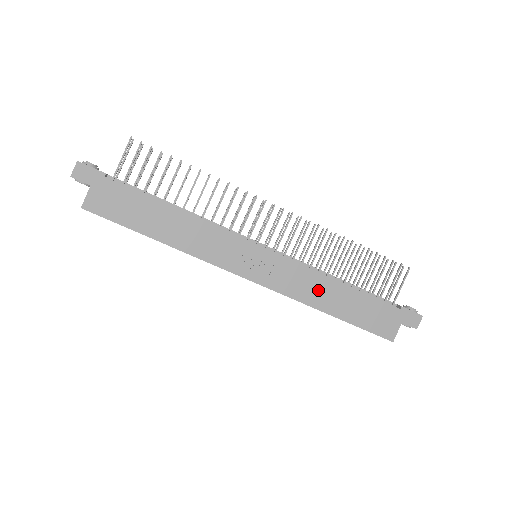
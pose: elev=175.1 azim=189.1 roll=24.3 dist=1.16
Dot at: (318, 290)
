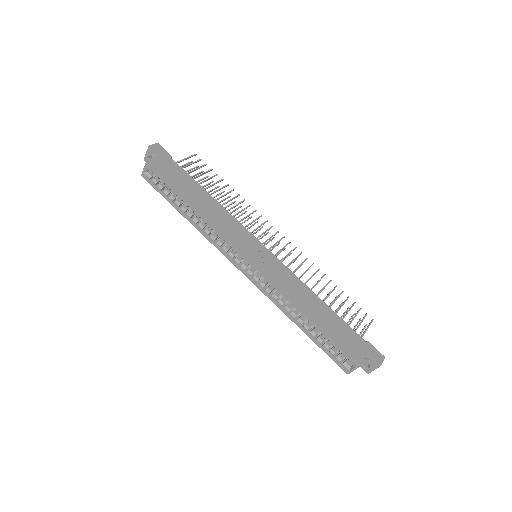
Dot at: (302, 294)
